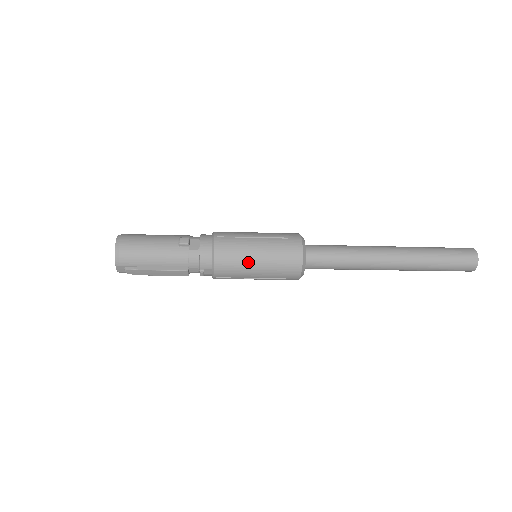
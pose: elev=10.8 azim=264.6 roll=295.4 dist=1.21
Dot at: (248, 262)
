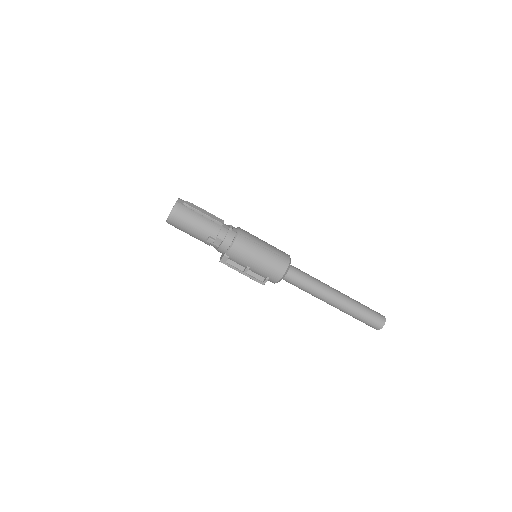
Dot at: occluded
